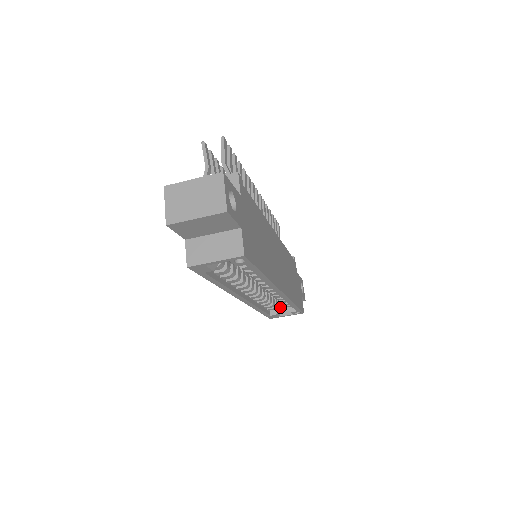
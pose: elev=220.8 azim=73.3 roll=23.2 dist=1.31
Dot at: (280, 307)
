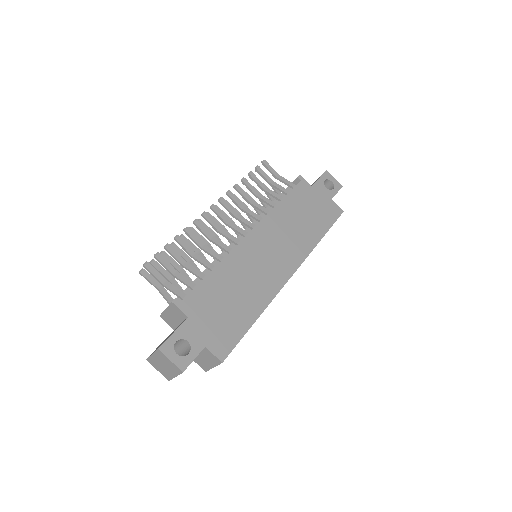
Dot at: occluded
